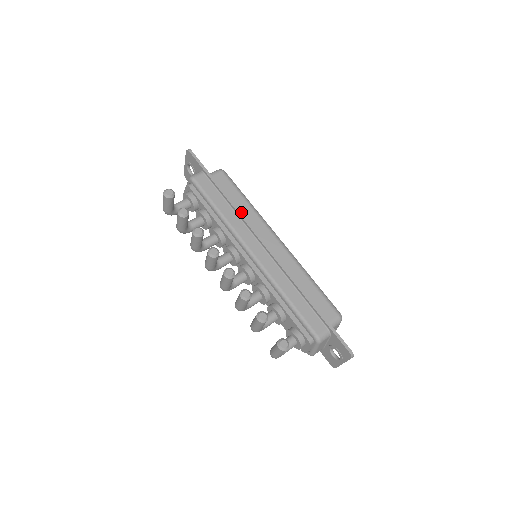
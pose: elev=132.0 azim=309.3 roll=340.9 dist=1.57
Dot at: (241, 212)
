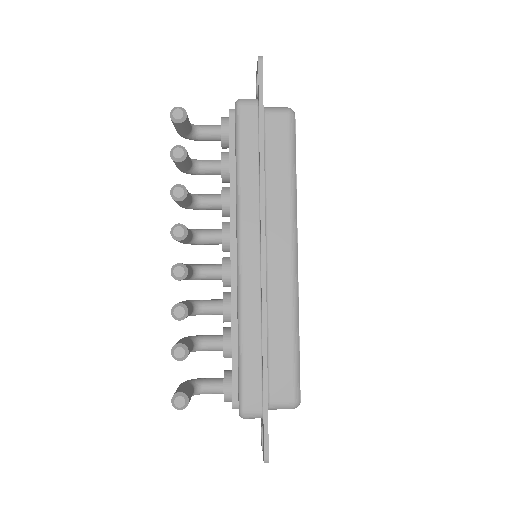
Dot at: (271, 189)
